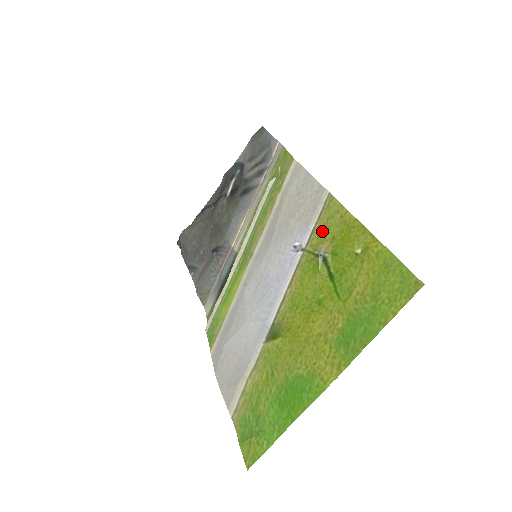
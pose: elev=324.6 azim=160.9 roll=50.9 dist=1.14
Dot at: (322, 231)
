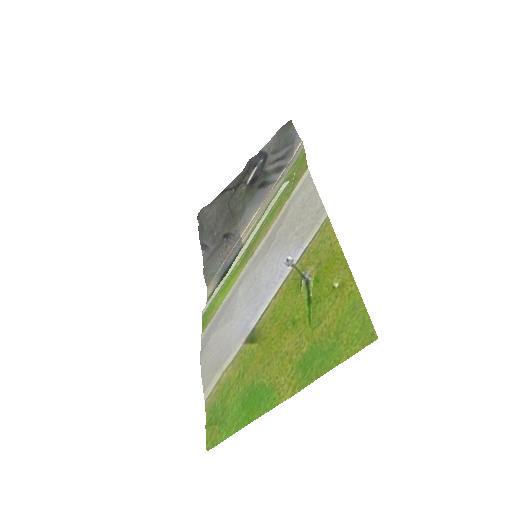
Dot at: (312, 253)
